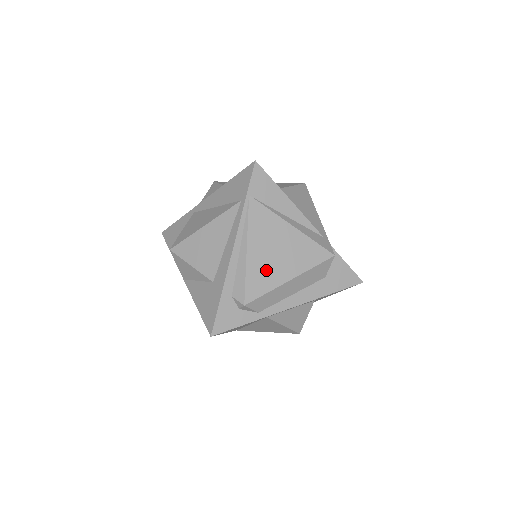
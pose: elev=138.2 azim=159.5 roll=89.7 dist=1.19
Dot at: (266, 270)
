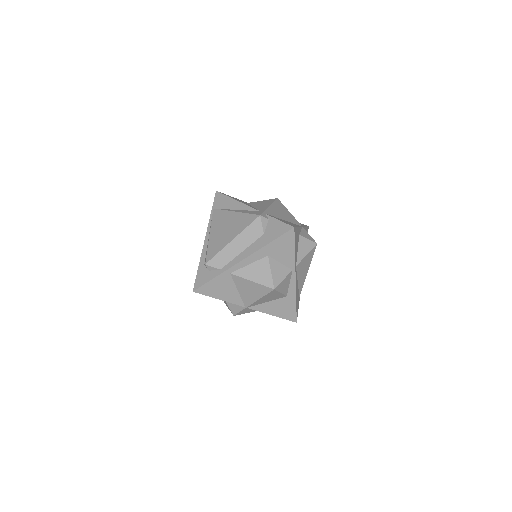
Dot at: (219, 241)
